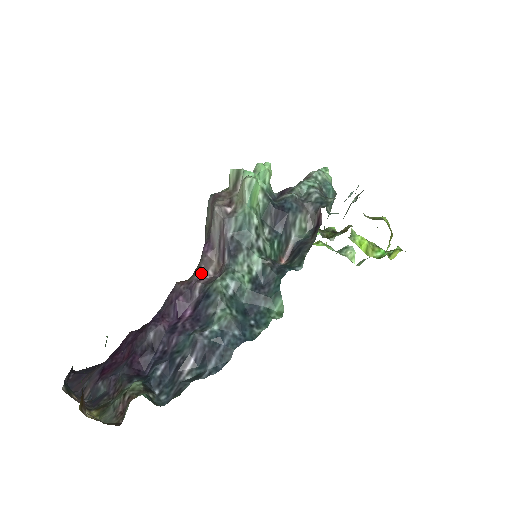
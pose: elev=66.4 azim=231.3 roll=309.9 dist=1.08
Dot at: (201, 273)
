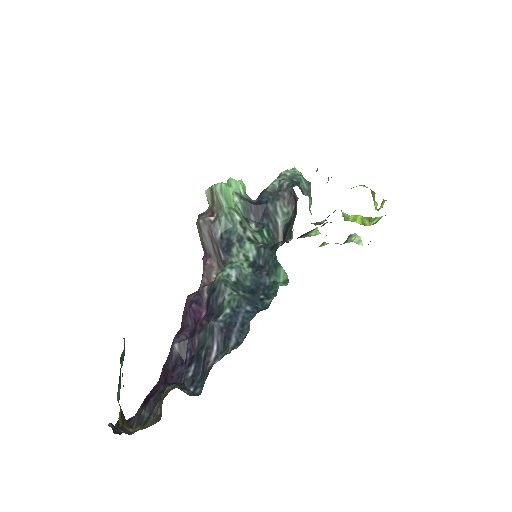
Dot at: (206, 279)
